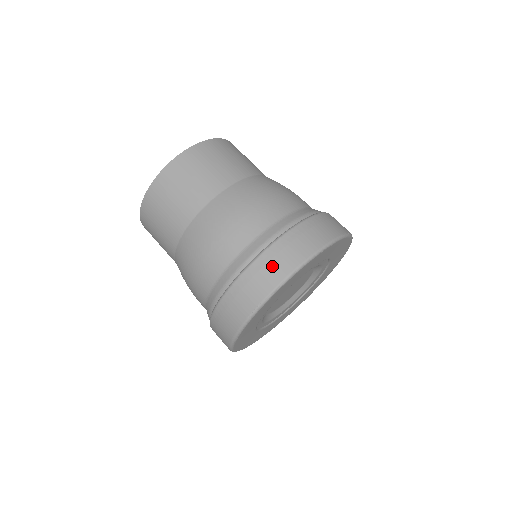
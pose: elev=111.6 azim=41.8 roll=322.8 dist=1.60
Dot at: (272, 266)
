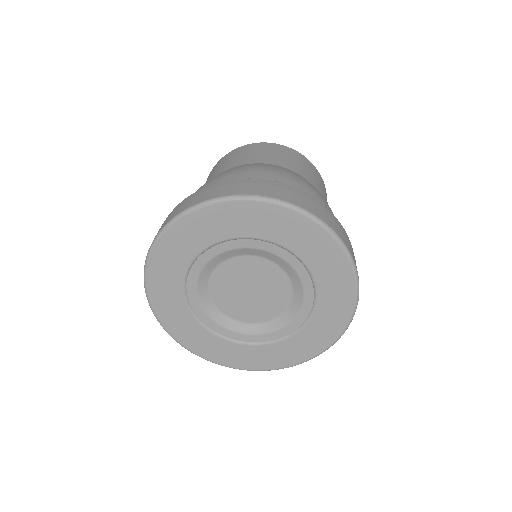
Dot at: (320, 209)
